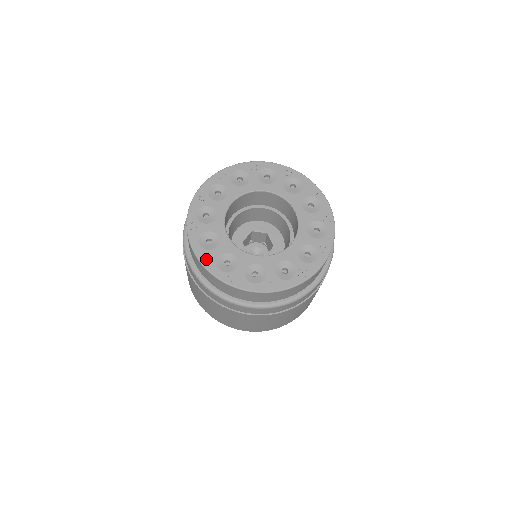
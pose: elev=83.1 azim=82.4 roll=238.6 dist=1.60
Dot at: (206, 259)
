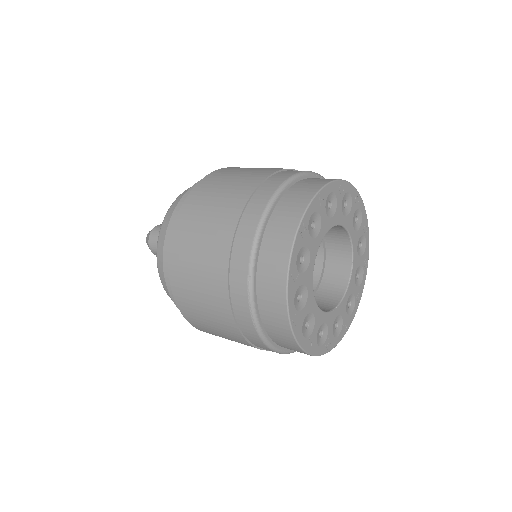
Dot at: (293, 282)
